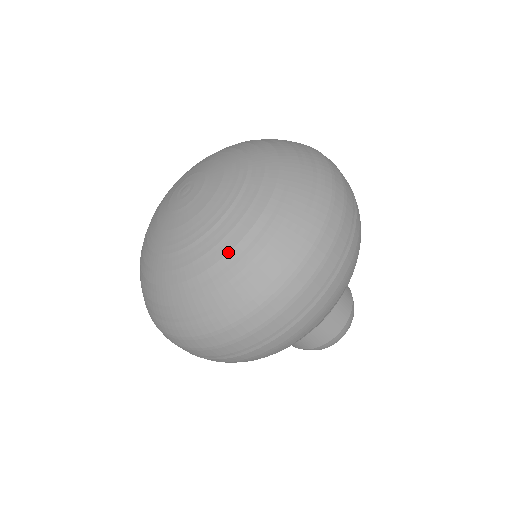
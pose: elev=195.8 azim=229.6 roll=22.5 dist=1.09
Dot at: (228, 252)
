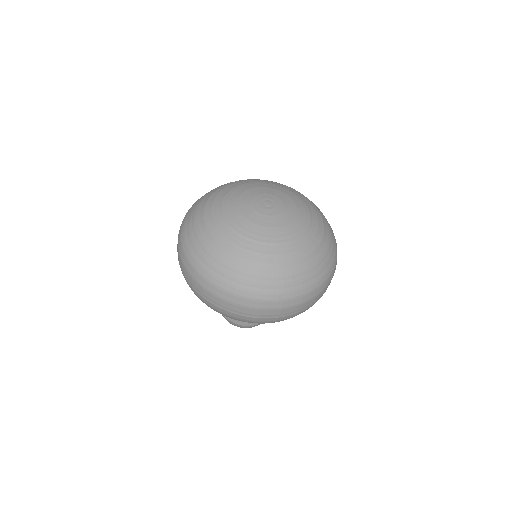
Dot at: (312, 252)
